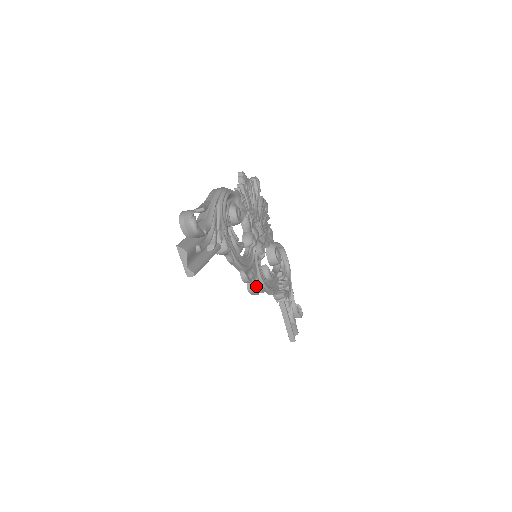
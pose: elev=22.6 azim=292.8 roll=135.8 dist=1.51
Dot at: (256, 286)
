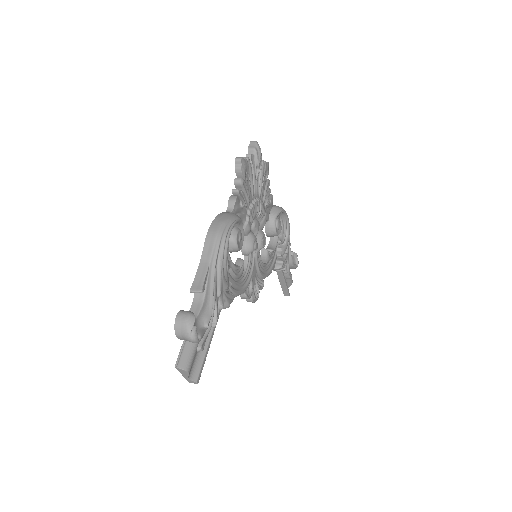
Dot at: (255, 288)
